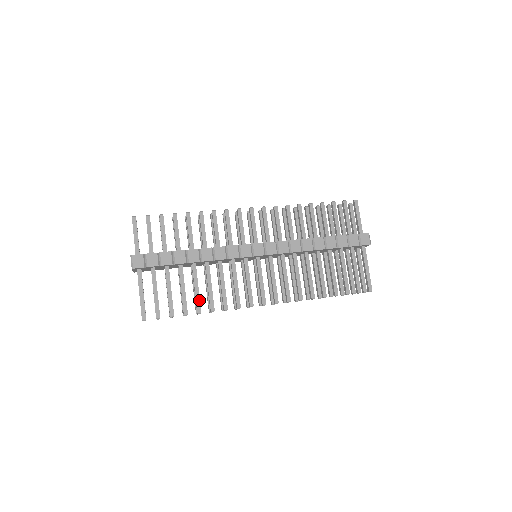
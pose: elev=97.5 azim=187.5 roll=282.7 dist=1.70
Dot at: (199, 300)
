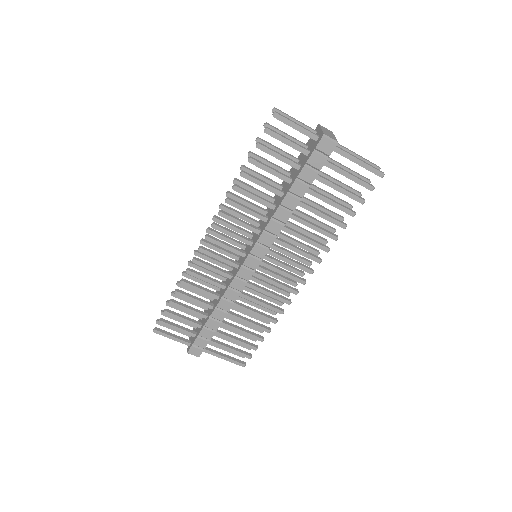
Dot at: (259, 326)
